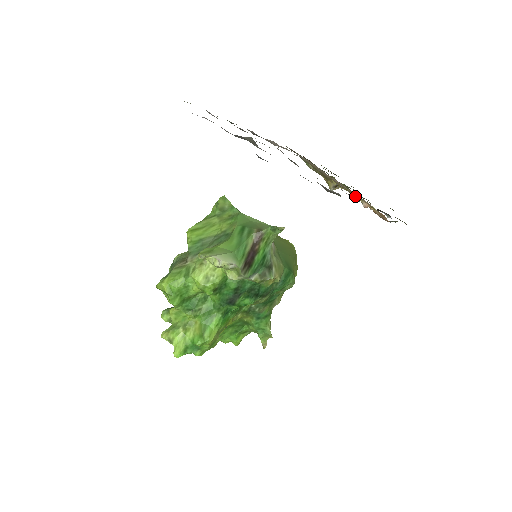
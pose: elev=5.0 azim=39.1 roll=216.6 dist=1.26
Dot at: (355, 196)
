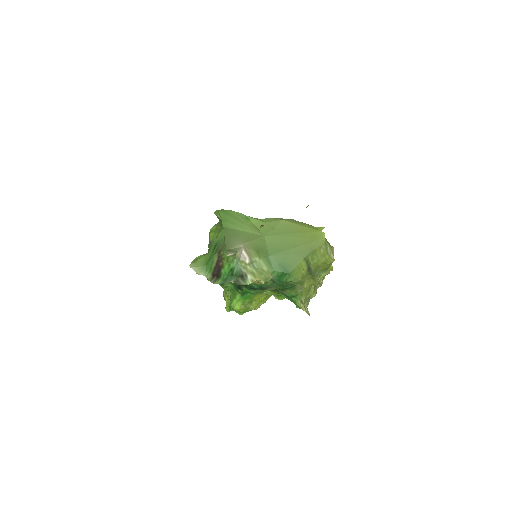
Dot at: occluded
